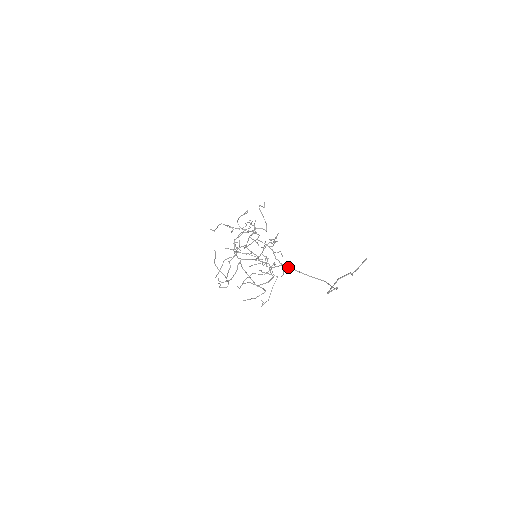
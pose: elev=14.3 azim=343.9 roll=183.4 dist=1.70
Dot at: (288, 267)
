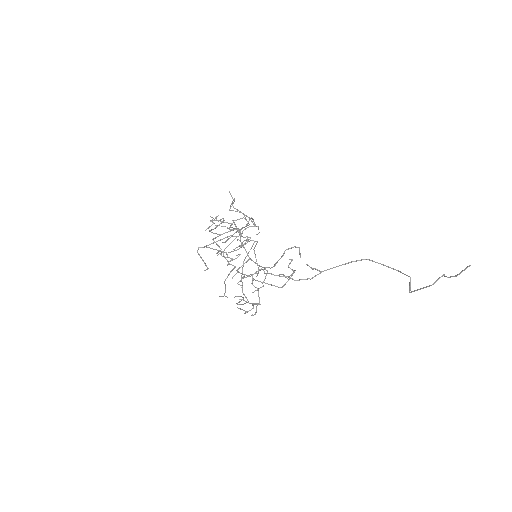
Dot at: occluded
